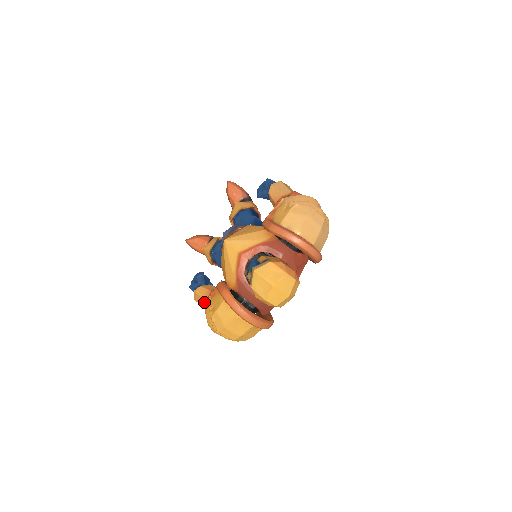
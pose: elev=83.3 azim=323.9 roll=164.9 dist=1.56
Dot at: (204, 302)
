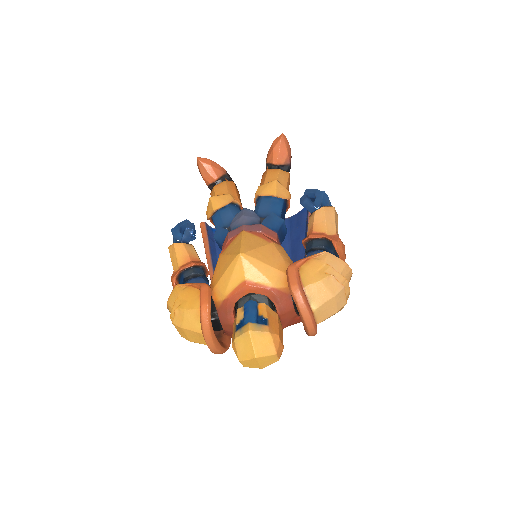
Dot at: (177, 265)
